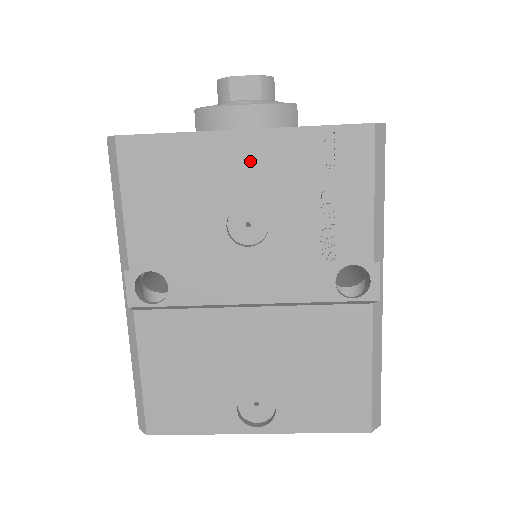
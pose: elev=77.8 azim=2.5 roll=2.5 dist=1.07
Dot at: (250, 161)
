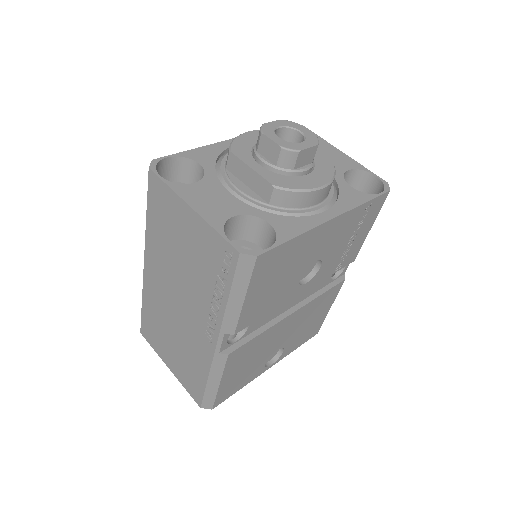
Dot at: (328, 236)
